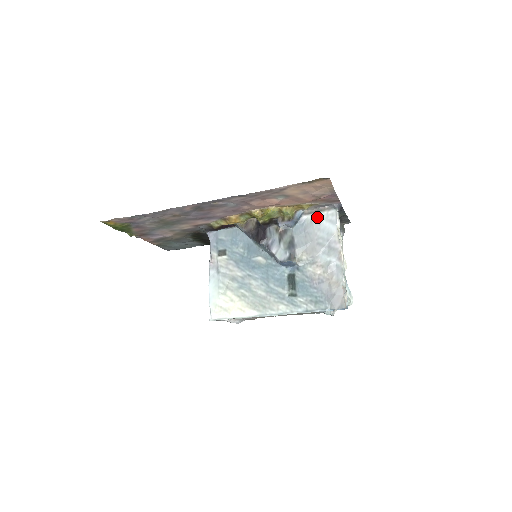
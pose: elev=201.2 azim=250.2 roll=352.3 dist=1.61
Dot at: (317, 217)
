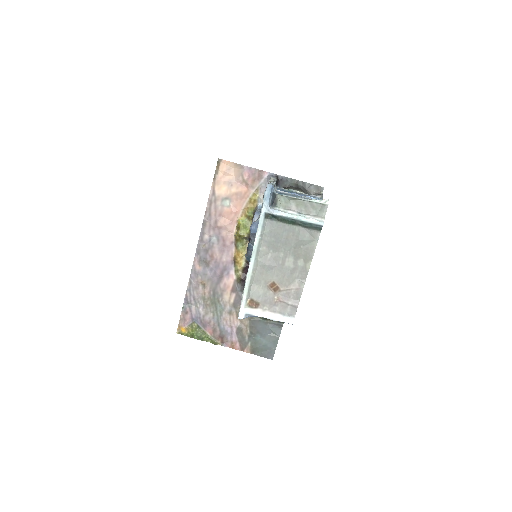
Dot at: occluded
